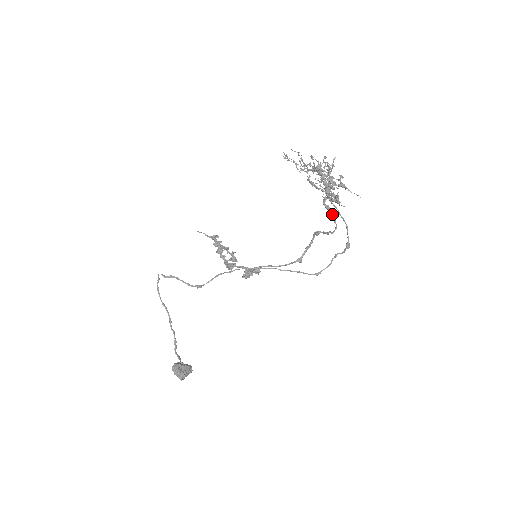
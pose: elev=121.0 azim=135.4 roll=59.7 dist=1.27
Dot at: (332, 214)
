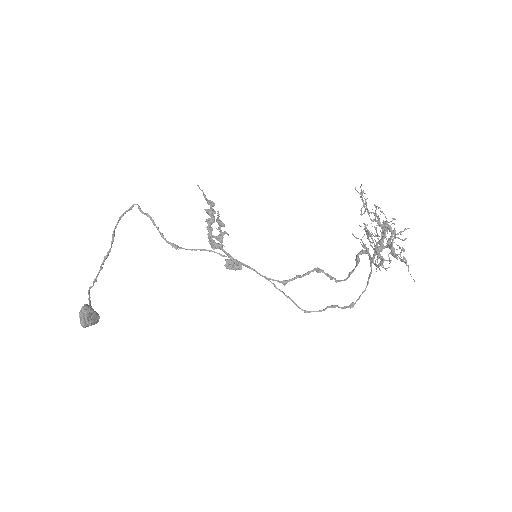
Dot at: (355, 267)
